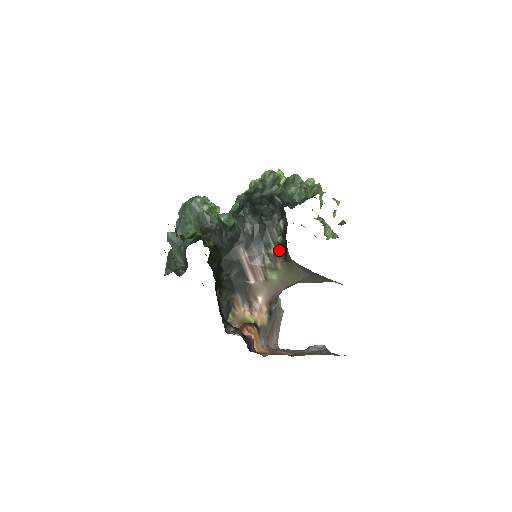
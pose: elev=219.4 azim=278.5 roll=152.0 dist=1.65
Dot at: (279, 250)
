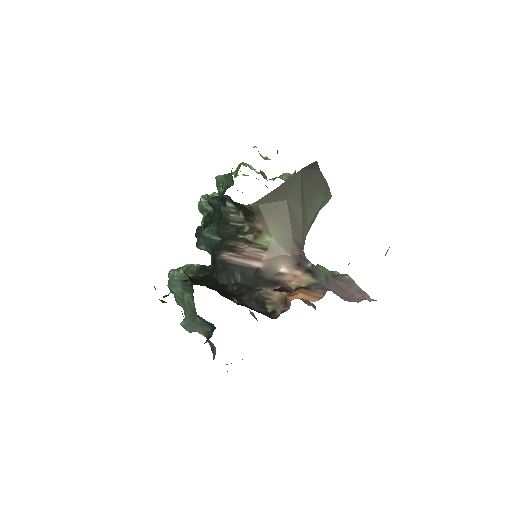
Dot at: (247, 219)
